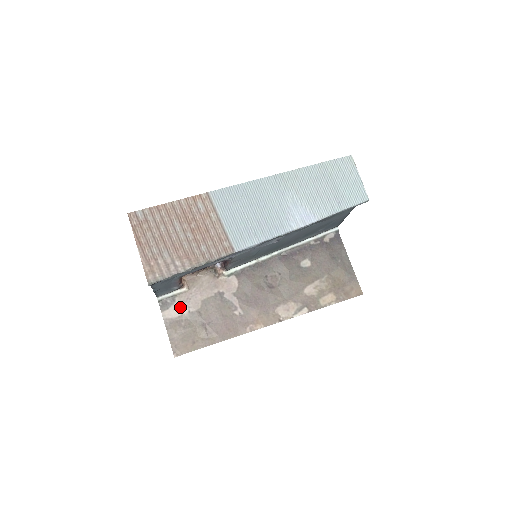
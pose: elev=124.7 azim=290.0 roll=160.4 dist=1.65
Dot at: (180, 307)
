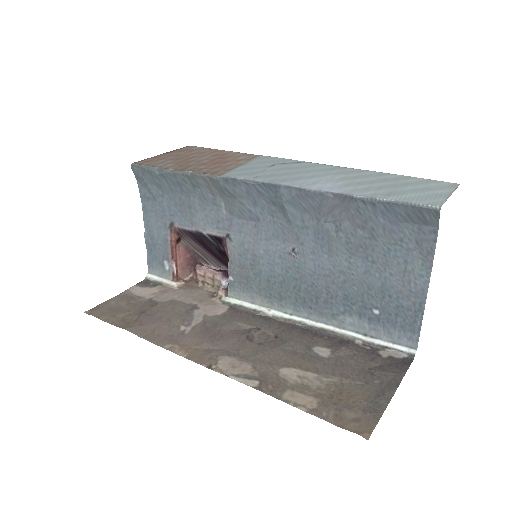
Dot at: (151, 292)
